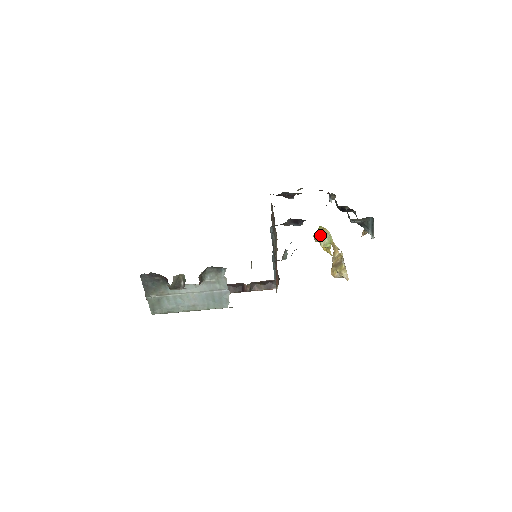
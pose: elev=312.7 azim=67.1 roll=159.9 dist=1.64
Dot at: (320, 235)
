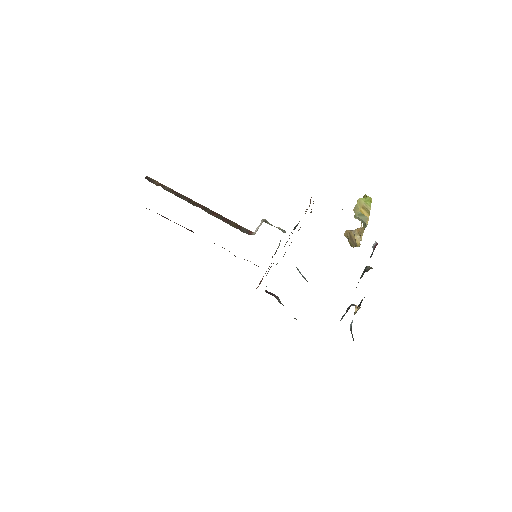
Dot at: (361, 213)
